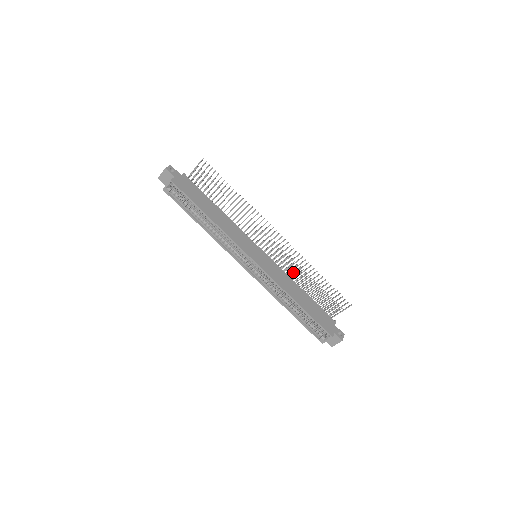
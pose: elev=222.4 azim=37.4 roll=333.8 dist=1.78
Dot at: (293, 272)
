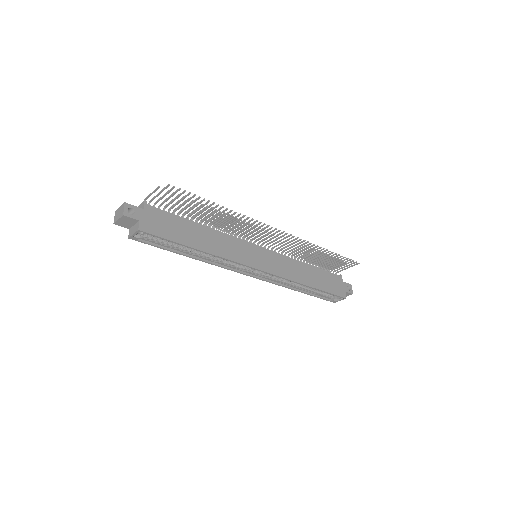
Dot at: occluded
